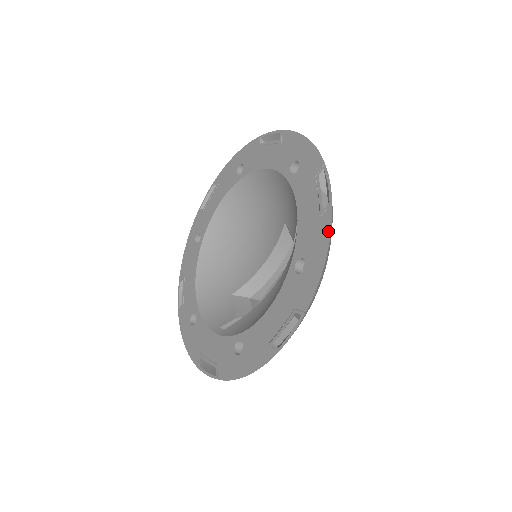
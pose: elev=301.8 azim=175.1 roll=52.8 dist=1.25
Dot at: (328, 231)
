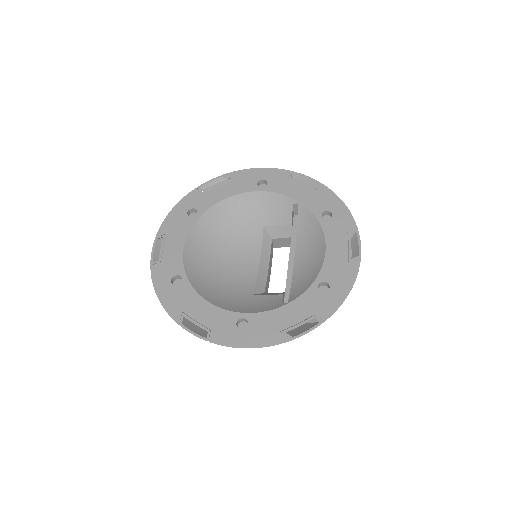
Dot at: (329, 191)
